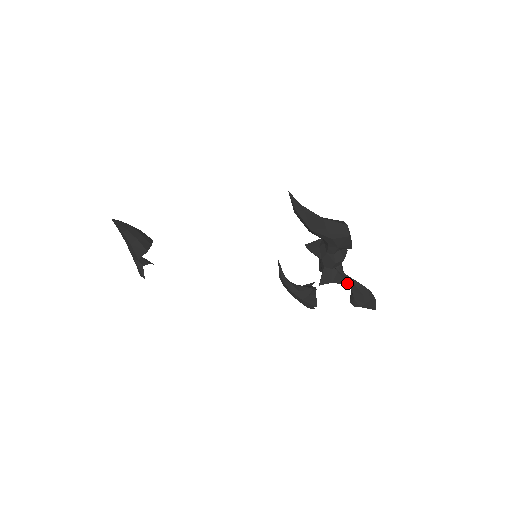
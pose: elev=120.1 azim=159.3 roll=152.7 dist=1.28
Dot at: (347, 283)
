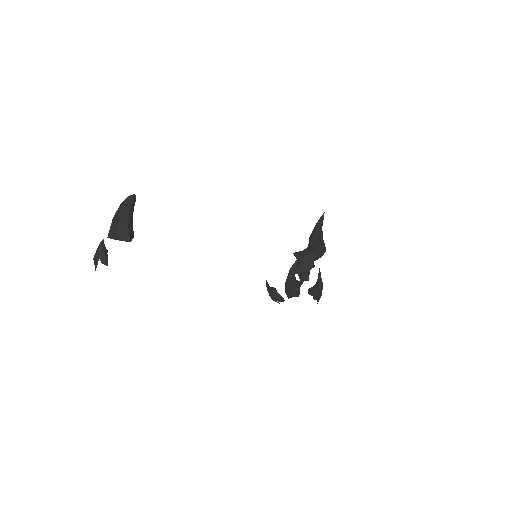
Dot at: (319, 281)
